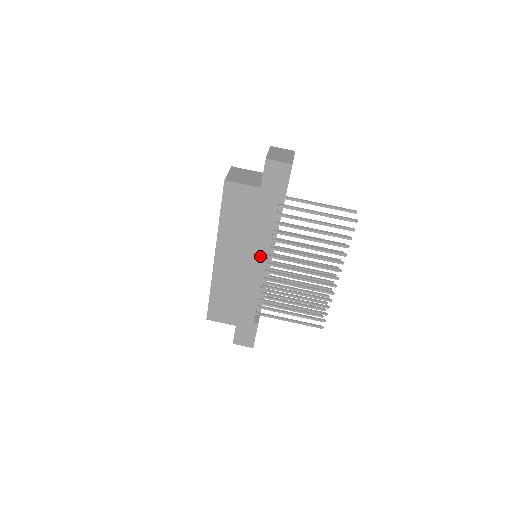
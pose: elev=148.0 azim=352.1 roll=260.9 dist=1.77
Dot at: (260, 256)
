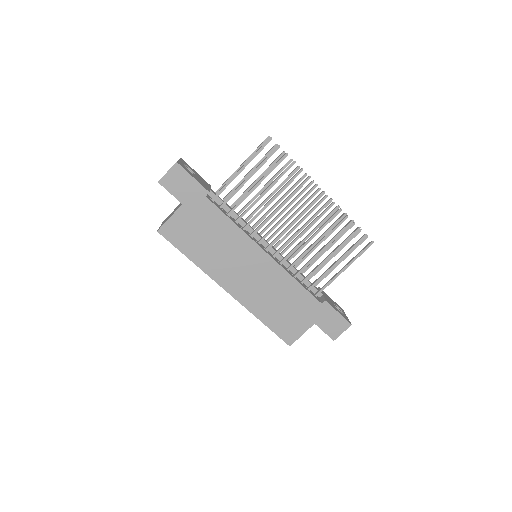
Dot at: (251, 250)
